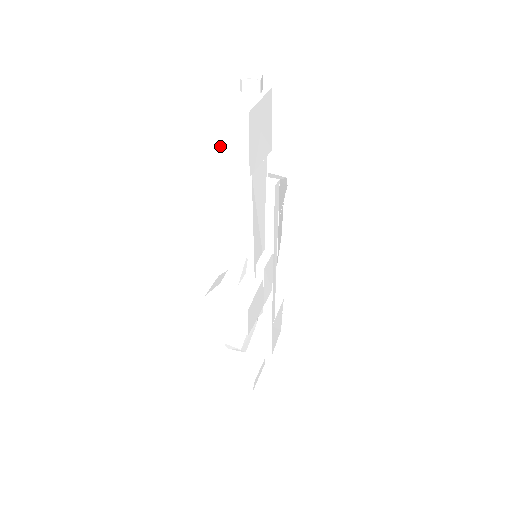
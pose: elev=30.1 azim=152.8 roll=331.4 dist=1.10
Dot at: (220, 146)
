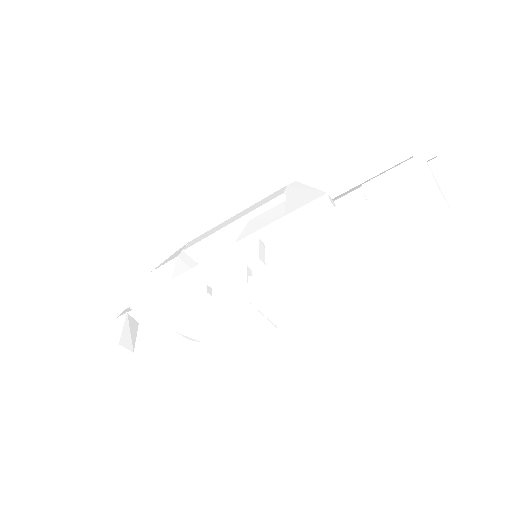
Dot at: (404, 210)
